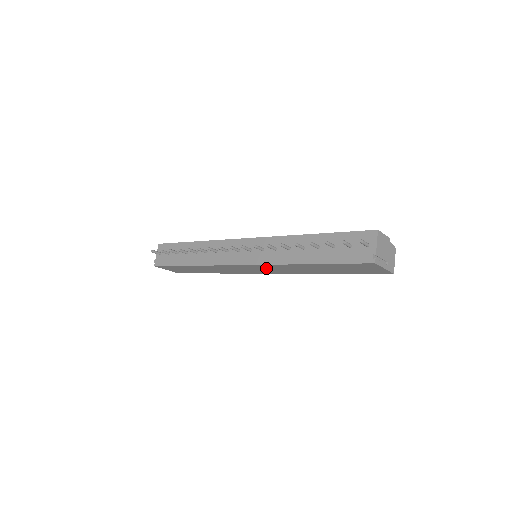
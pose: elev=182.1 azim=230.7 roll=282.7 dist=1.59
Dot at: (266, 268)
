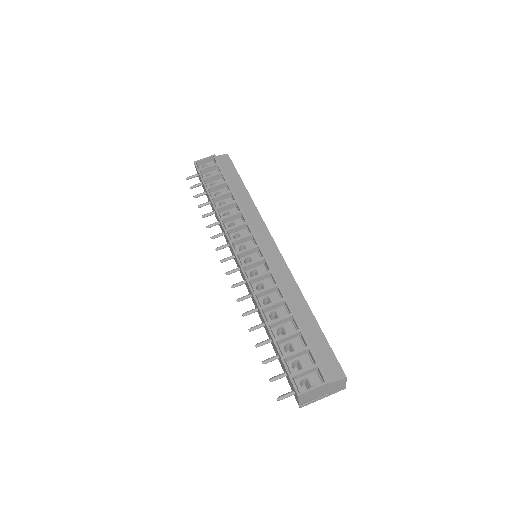
Dot at: occluded
